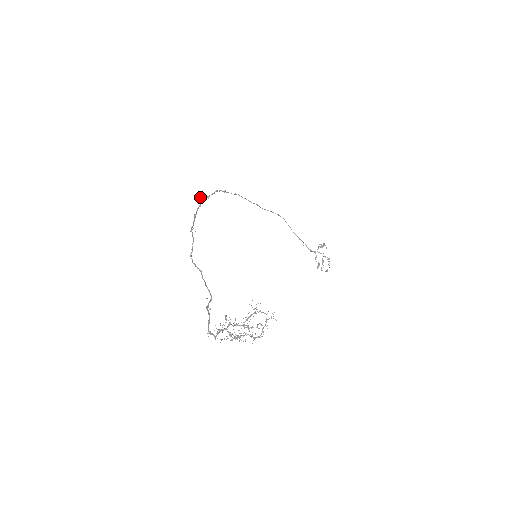
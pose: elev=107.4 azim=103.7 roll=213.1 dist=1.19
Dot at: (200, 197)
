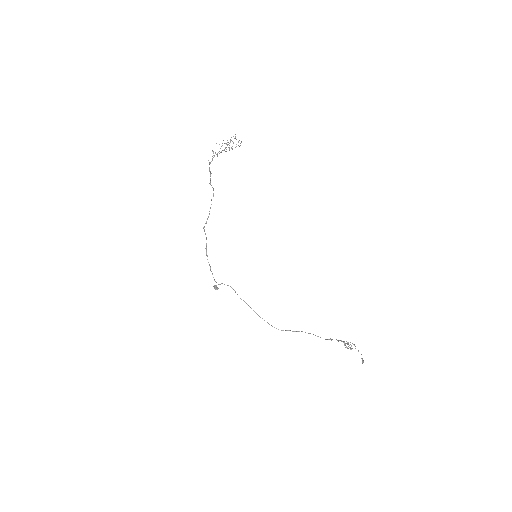
Dot at: (216, 286)
